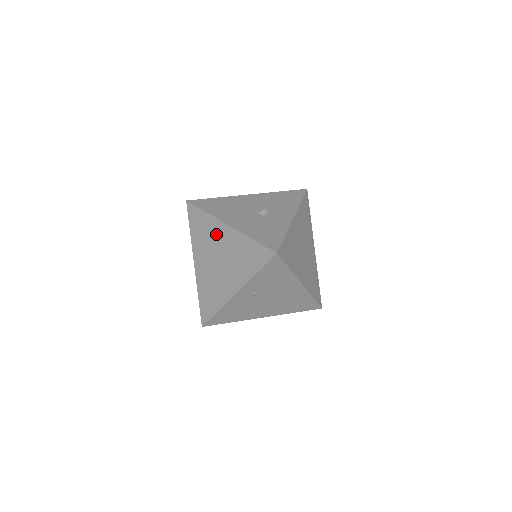
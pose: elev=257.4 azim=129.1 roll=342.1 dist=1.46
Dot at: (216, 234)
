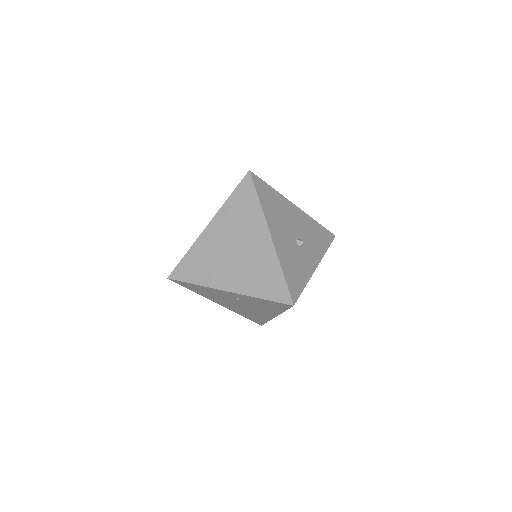
Dot at: (253, 230)
